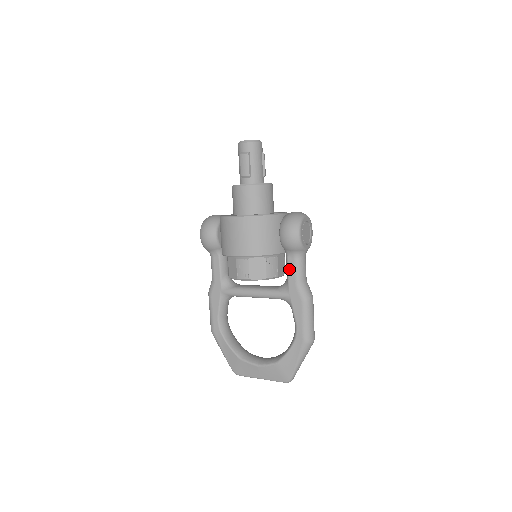
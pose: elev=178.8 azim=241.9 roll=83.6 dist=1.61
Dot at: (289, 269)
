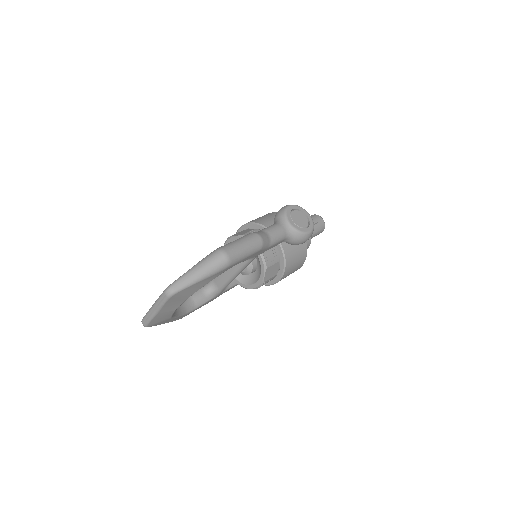
Dot at: occluded
